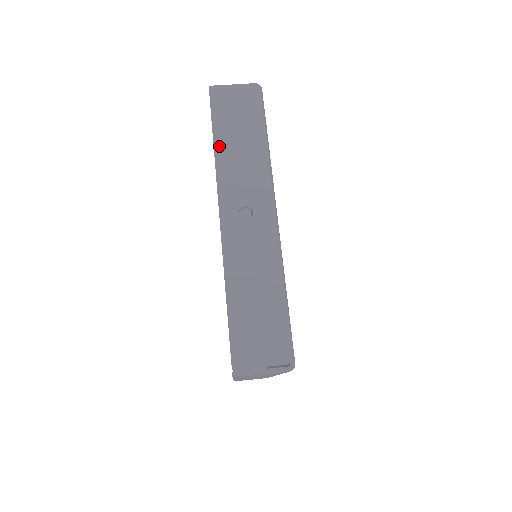
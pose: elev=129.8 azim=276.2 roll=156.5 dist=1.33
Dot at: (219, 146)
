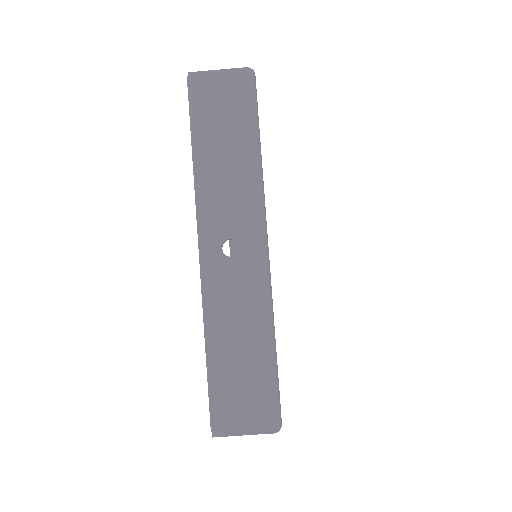
Dot at: (199, 159)
